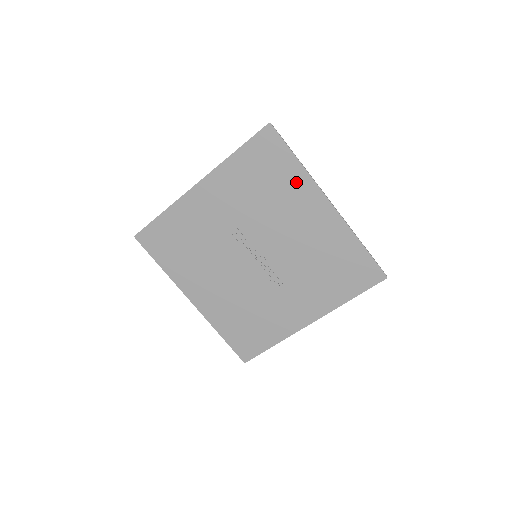
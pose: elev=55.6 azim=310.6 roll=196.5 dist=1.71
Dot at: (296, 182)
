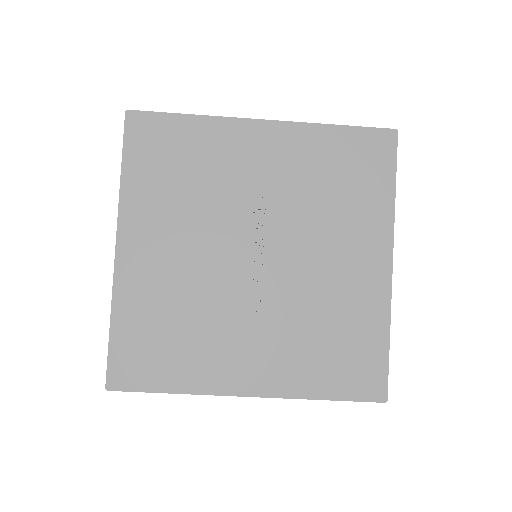
Dot at: (374, 210)
